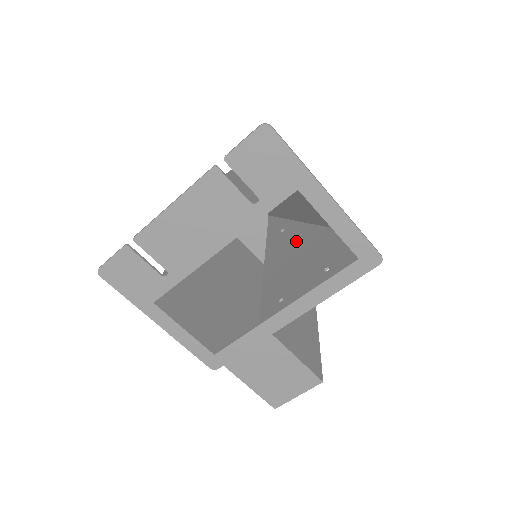
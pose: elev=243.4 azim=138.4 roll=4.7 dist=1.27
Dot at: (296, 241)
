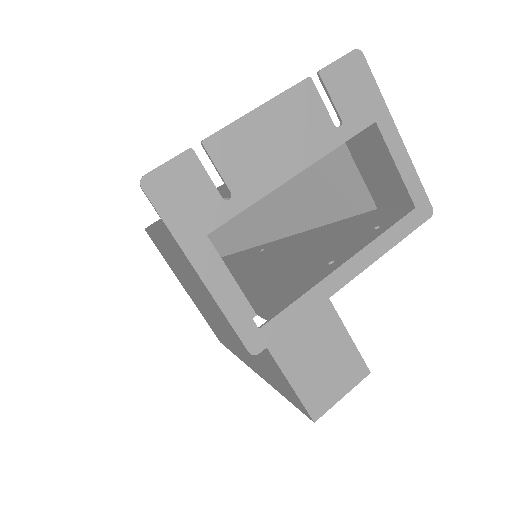
Dot at: (298, 242)
